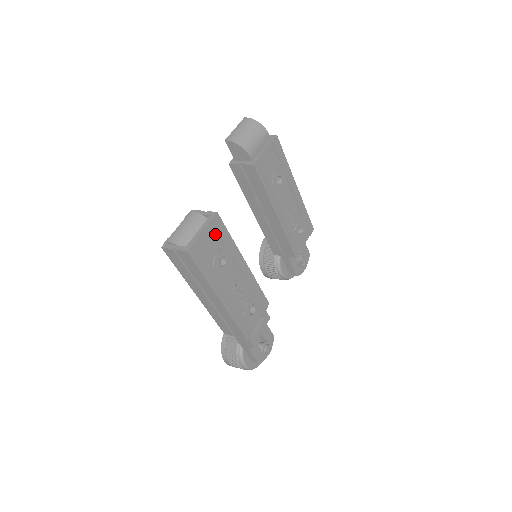
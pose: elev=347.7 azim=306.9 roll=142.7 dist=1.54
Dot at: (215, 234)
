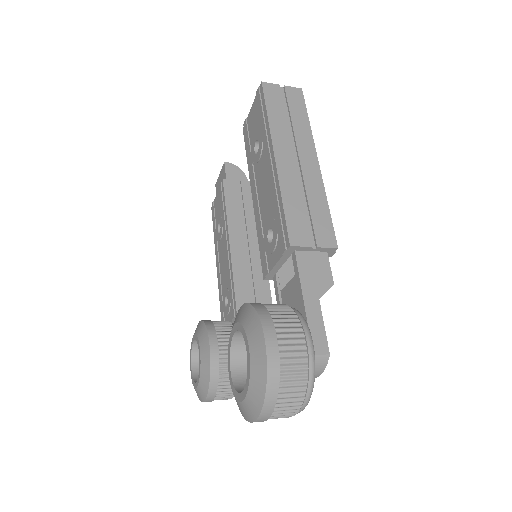
Dot at: occluded
